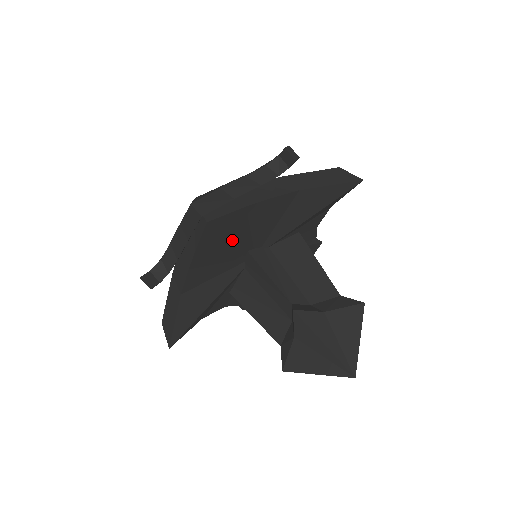
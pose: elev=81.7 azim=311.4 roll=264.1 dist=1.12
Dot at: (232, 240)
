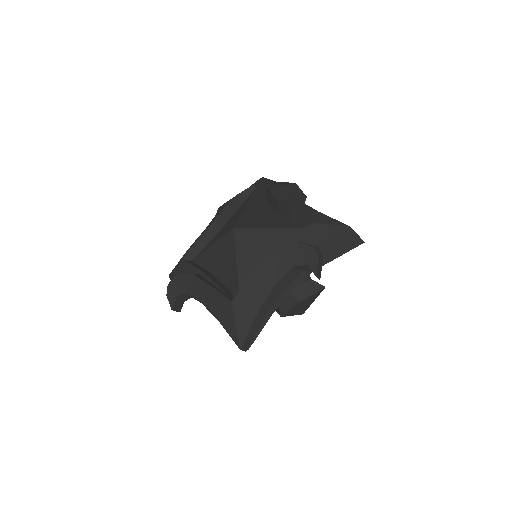
Dot at: occluded
